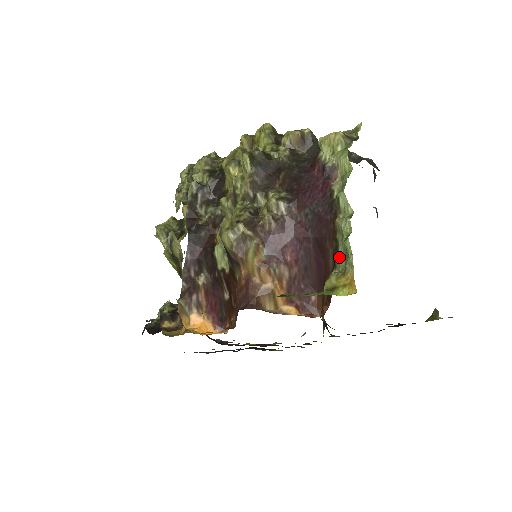
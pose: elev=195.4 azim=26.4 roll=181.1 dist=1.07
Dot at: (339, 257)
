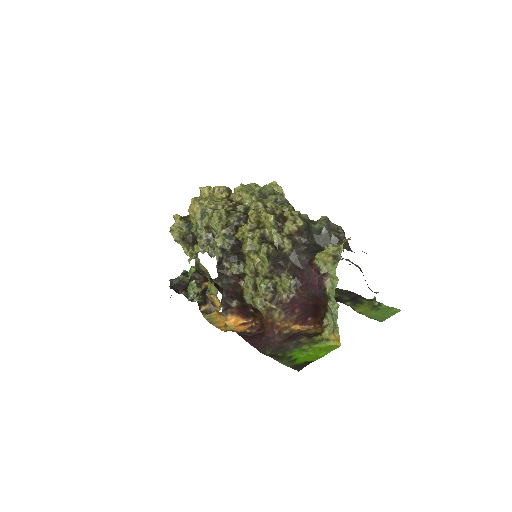
Dot at: (328, 316)
